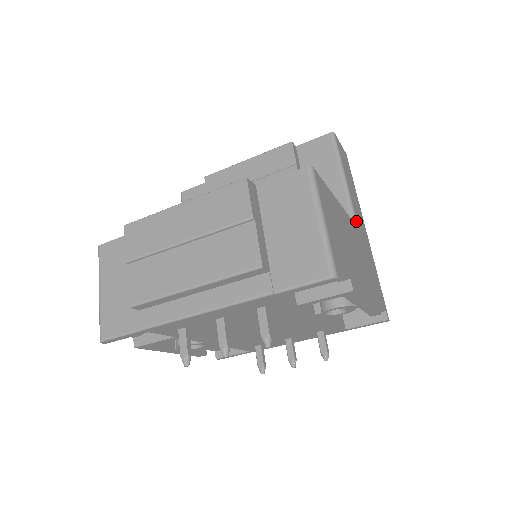
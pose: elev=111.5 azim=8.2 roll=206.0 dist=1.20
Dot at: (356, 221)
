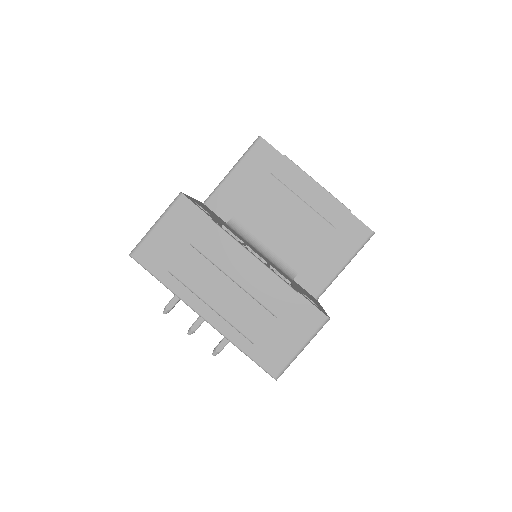
Dot at: occluded
